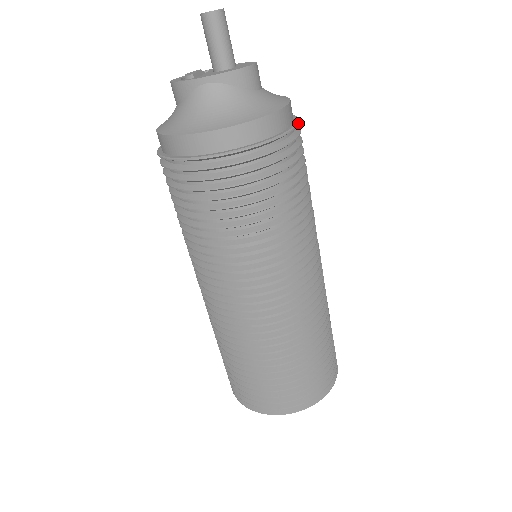
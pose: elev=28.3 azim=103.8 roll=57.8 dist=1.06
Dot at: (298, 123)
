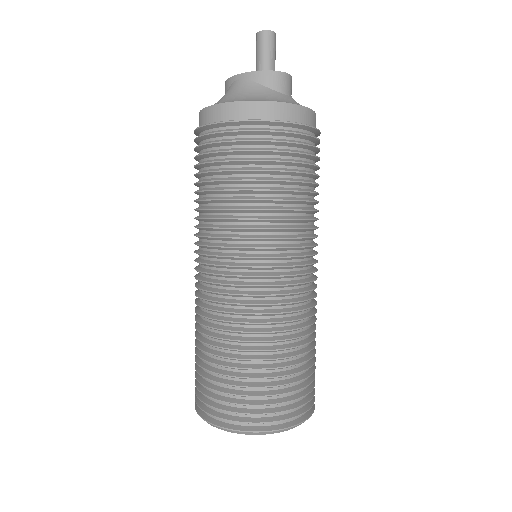
Dot at: (304, 124)
